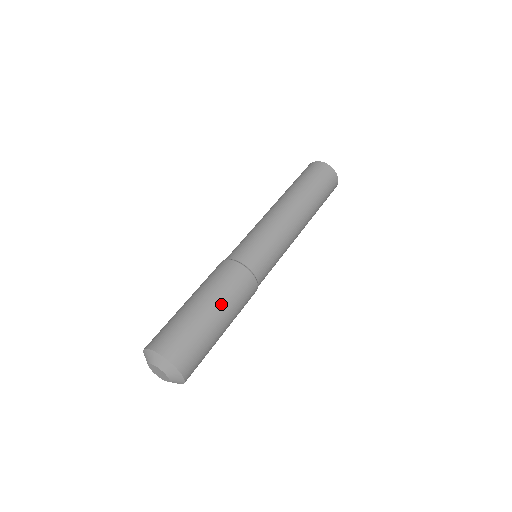
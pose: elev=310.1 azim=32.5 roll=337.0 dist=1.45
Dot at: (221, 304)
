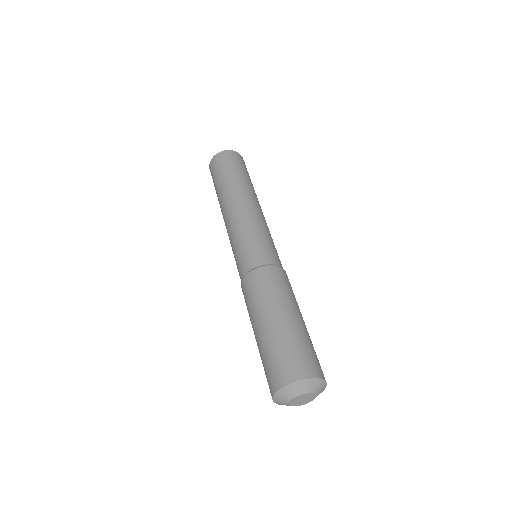
Dot at: (267, 310)
